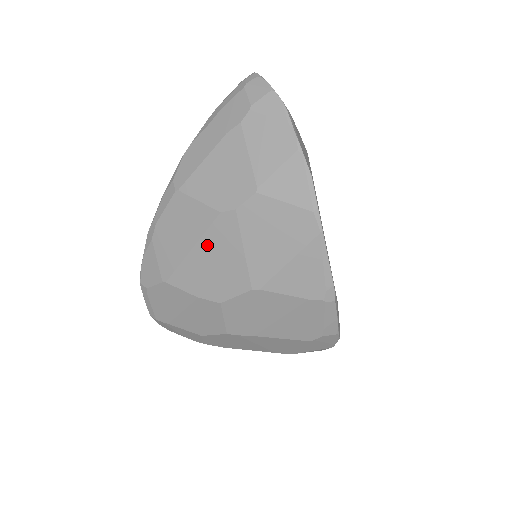
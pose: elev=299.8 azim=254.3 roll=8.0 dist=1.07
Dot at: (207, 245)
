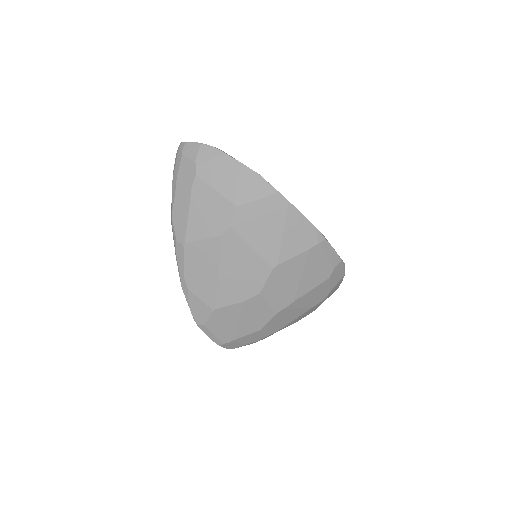
Dot at: (227, 263)
